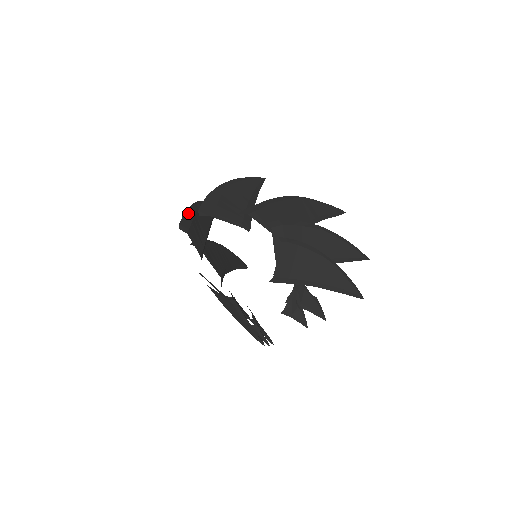
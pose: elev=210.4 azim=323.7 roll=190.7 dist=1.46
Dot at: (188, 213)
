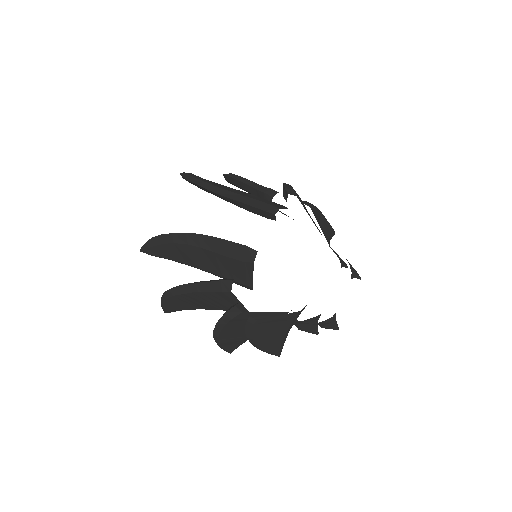
Dot at: (215, 238)
